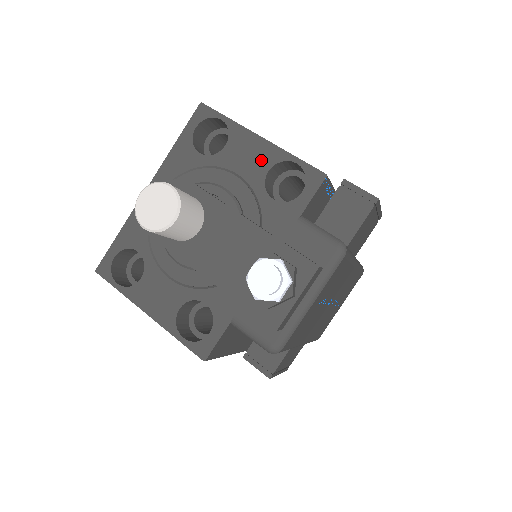
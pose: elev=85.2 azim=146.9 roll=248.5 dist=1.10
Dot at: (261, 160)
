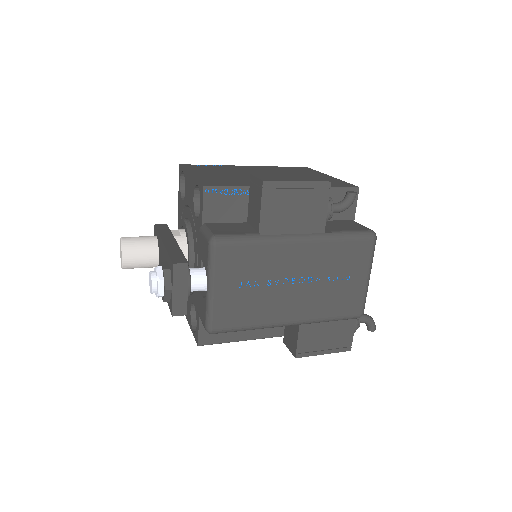
Dot at: (191, 191)
